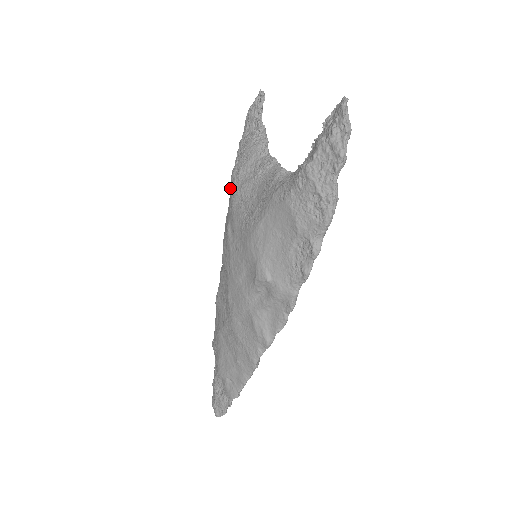
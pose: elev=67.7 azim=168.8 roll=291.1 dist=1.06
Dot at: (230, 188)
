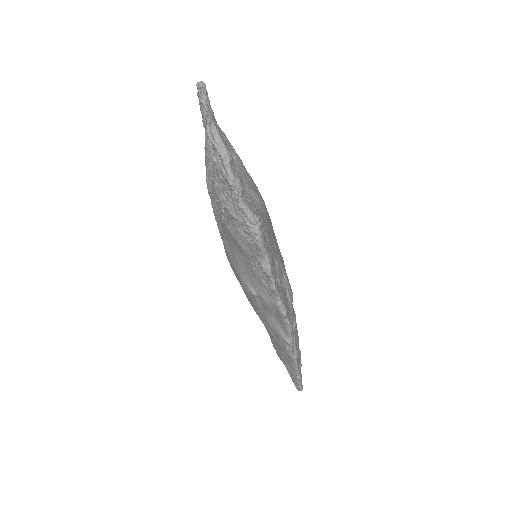
Dot at: occluded
